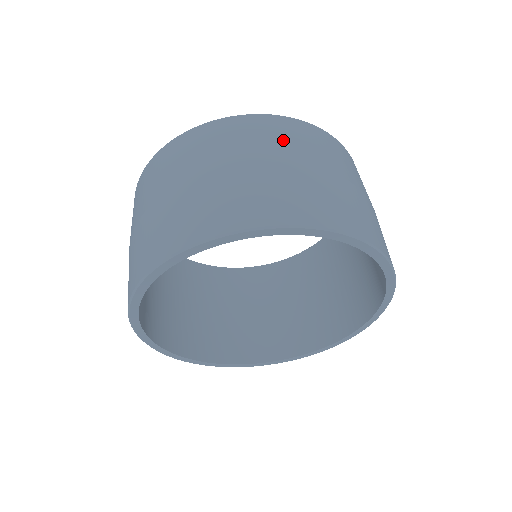
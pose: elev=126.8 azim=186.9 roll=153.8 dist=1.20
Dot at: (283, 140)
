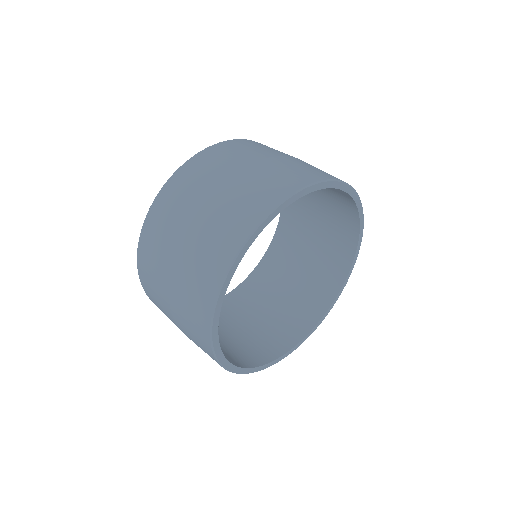
Dot at: (269, 148)
